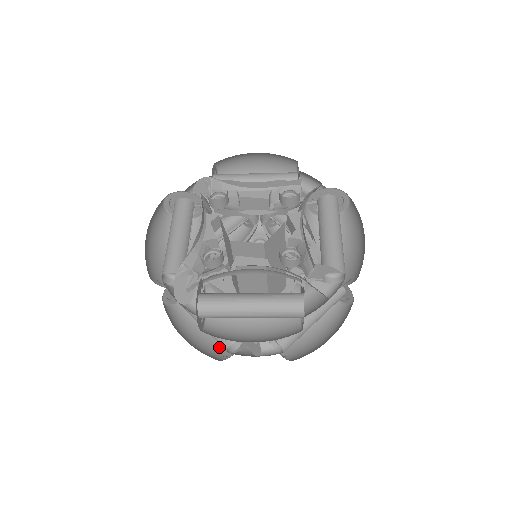
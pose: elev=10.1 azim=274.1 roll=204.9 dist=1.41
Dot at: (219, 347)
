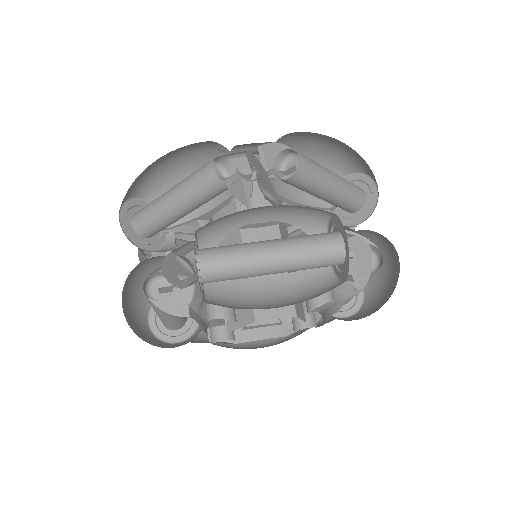
Dot at: occluded
